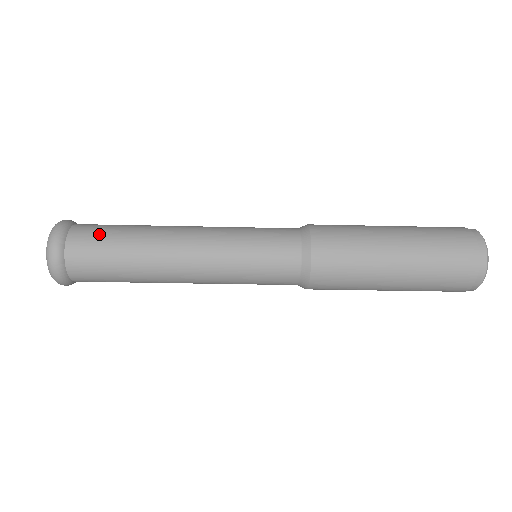
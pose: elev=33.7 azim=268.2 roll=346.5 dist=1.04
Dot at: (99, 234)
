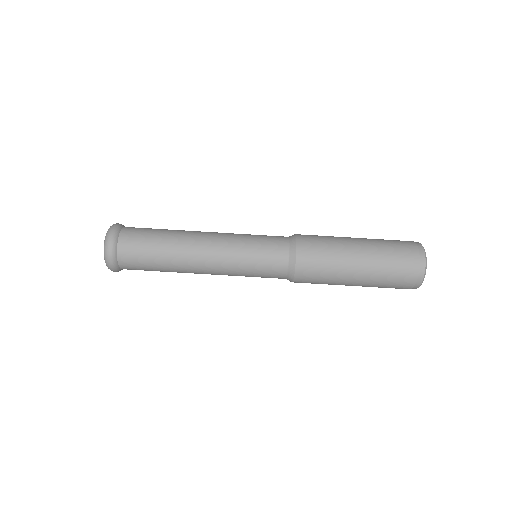
Dot at: (144, 230)
